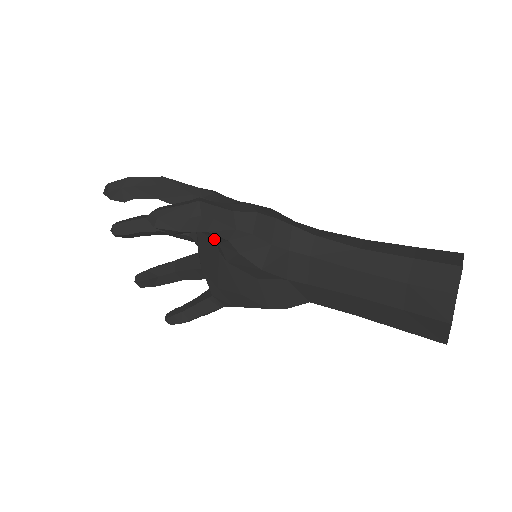
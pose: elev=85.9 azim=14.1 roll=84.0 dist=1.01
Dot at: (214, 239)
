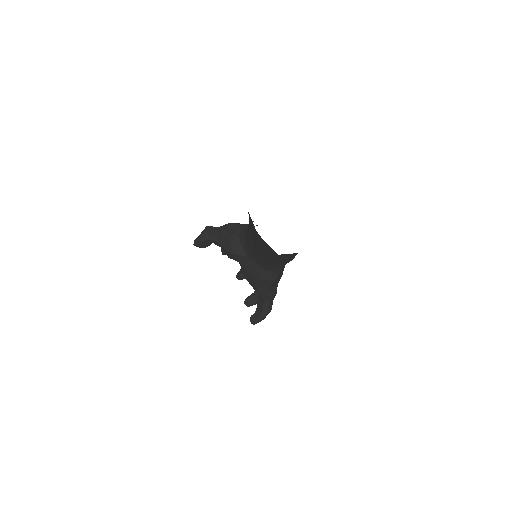
Dot at: (218, 245)
